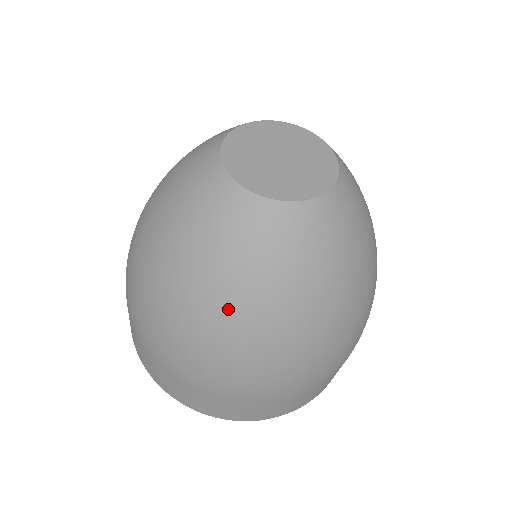
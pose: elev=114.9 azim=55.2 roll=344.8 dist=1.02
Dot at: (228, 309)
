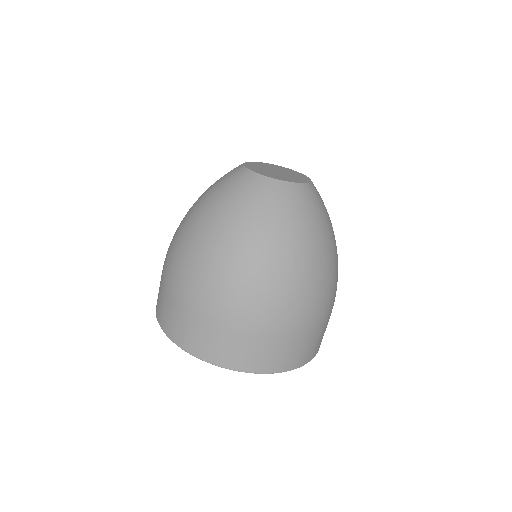
Dot at: (278, 248)
